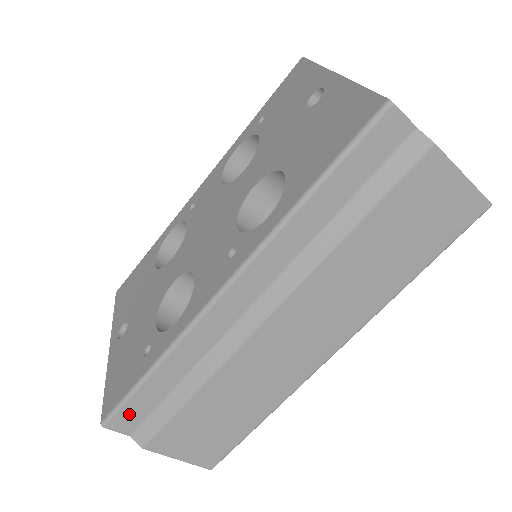
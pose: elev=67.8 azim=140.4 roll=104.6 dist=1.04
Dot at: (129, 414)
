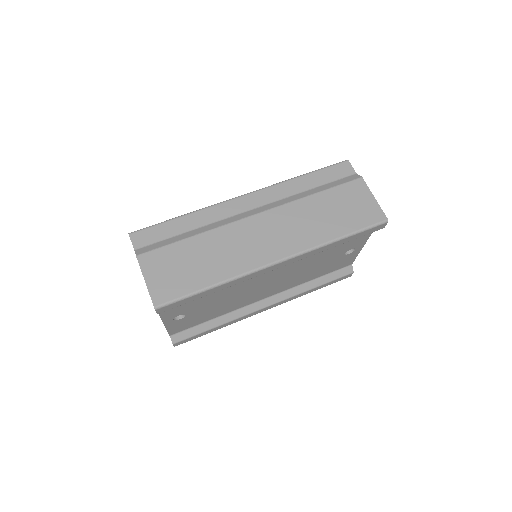
Dot at: (148, 235)
